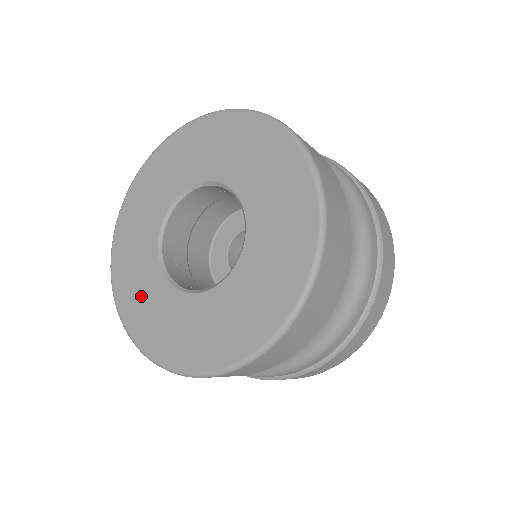
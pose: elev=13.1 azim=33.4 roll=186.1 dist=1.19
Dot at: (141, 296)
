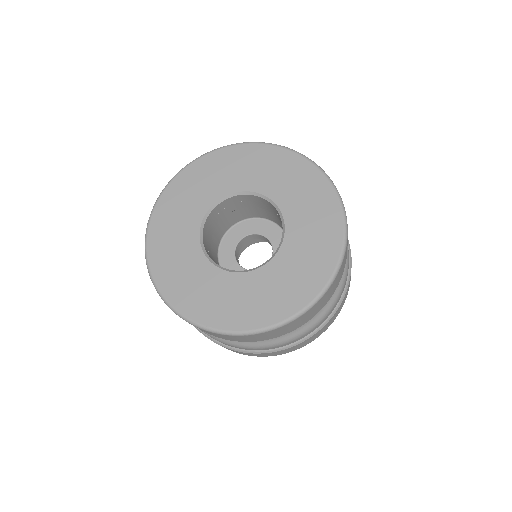
Dot at: (243, 301)
